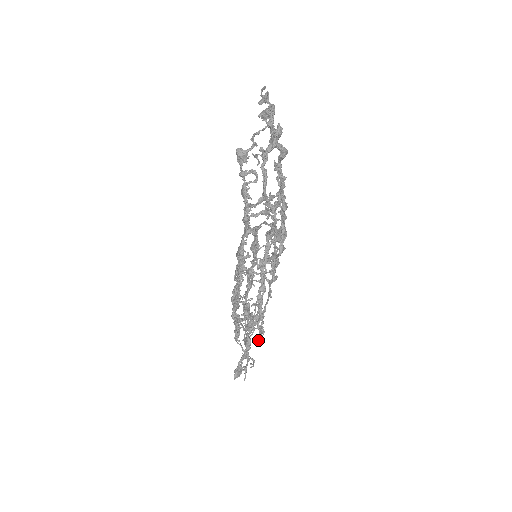
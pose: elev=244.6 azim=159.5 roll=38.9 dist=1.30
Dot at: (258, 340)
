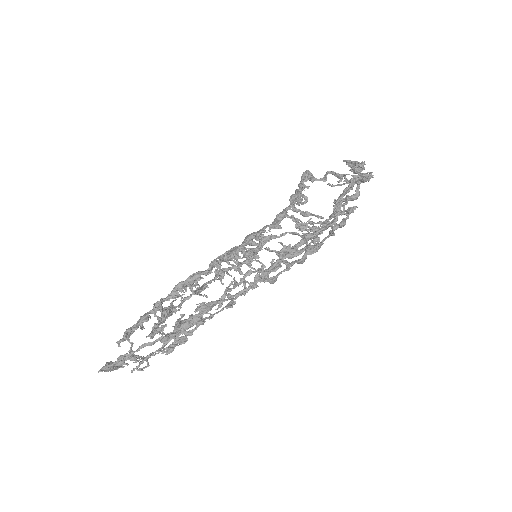
Dot at: (154, 355)
